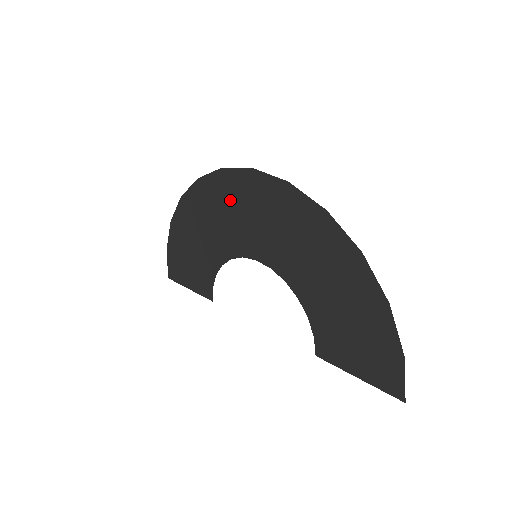
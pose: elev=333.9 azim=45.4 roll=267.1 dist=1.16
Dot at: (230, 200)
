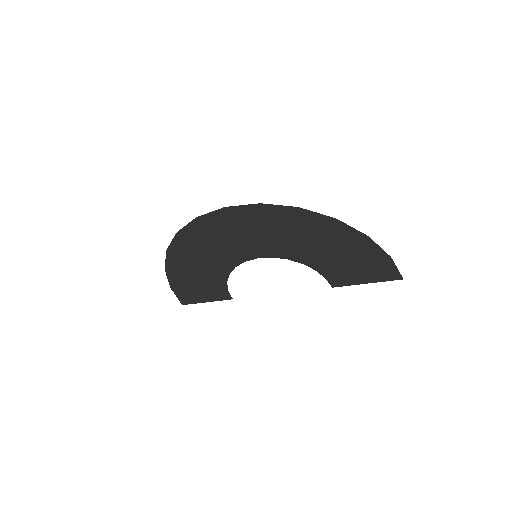
Dot at: (215, 233)
